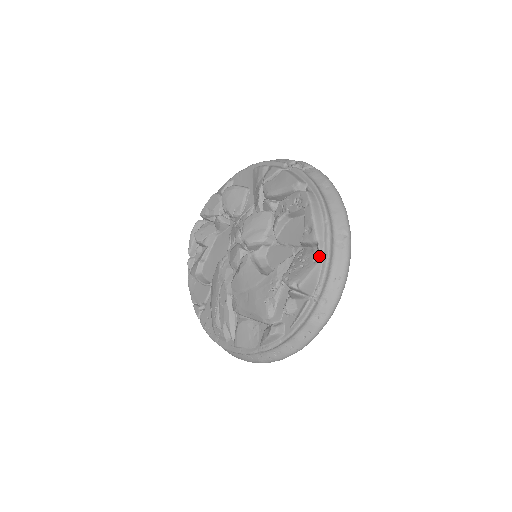
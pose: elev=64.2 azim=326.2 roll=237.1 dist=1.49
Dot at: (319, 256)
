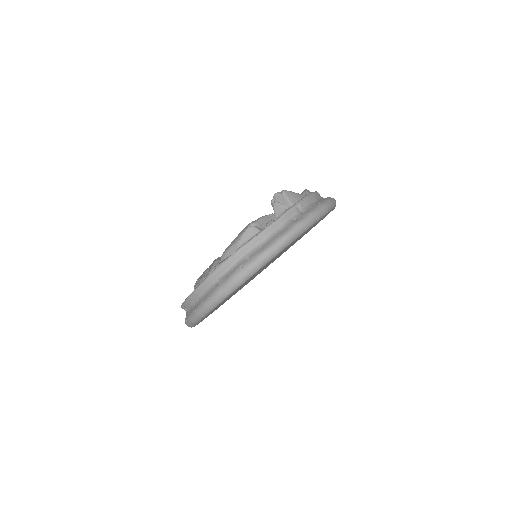
Dot at: occluded
